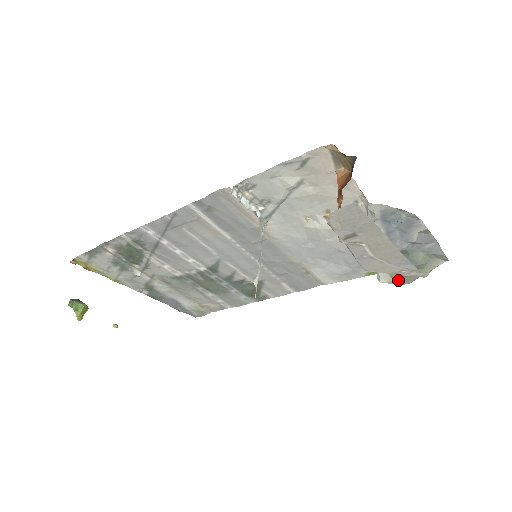
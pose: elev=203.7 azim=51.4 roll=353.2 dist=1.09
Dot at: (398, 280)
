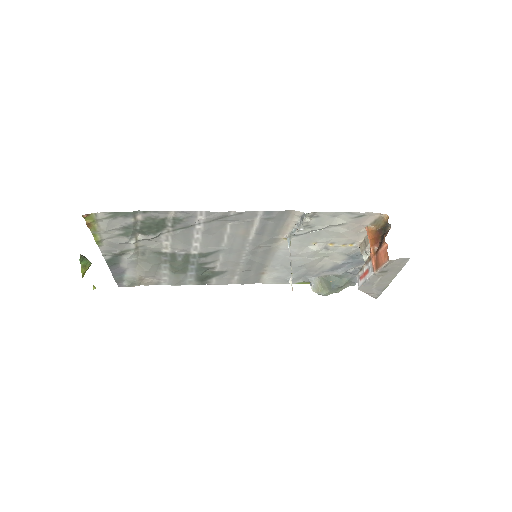
Dot at: (323, 292)
